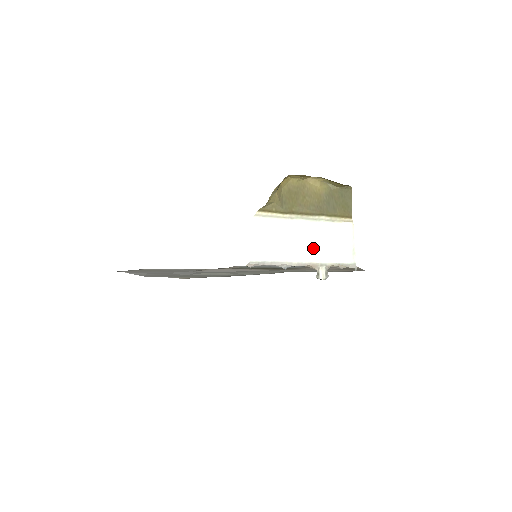
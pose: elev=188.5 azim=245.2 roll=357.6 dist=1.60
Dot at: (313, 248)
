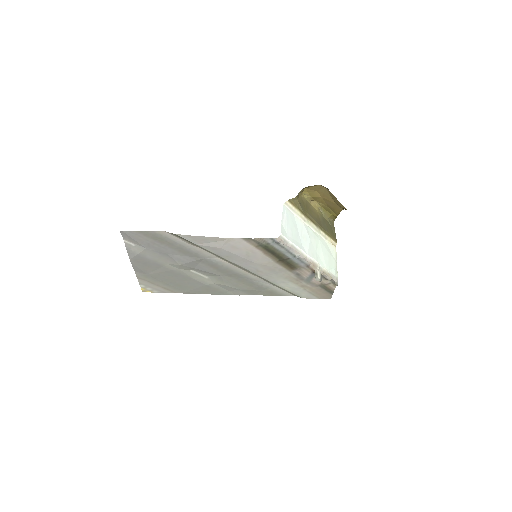
Dot at: (315, 251)
